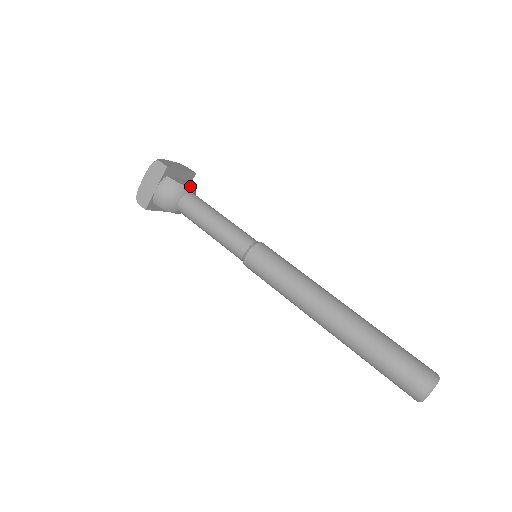
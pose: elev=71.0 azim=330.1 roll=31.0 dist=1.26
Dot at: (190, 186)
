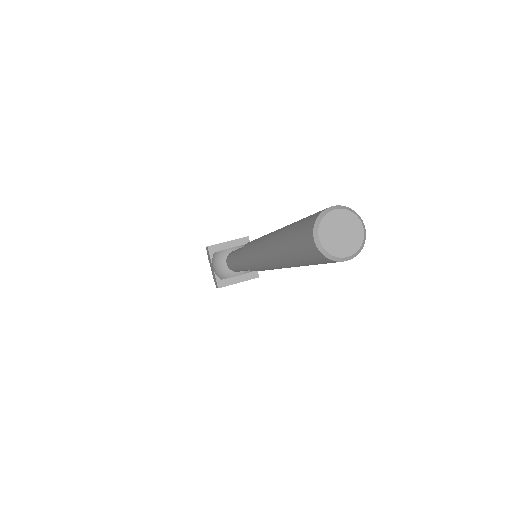
Dot at: (233, 247)
